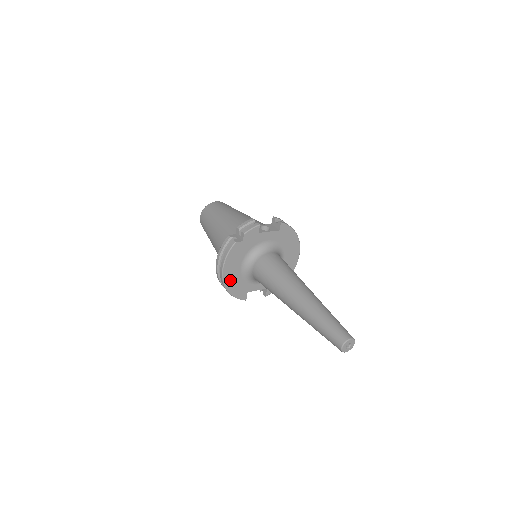
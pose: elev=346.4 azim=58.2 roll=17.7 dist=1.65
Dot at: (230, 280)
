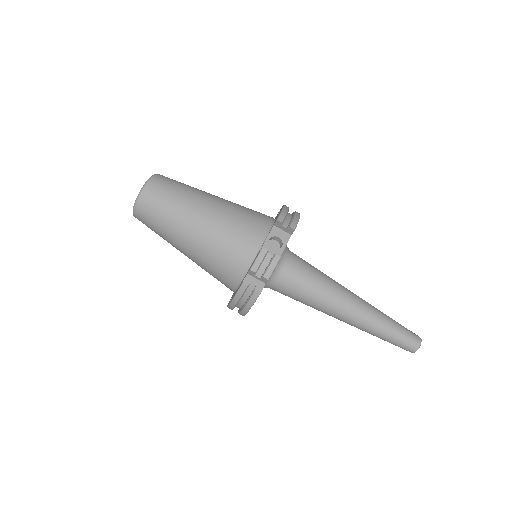
Dot at: occluded
